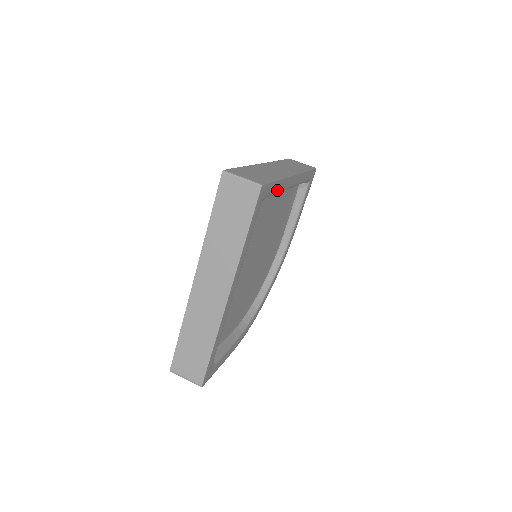
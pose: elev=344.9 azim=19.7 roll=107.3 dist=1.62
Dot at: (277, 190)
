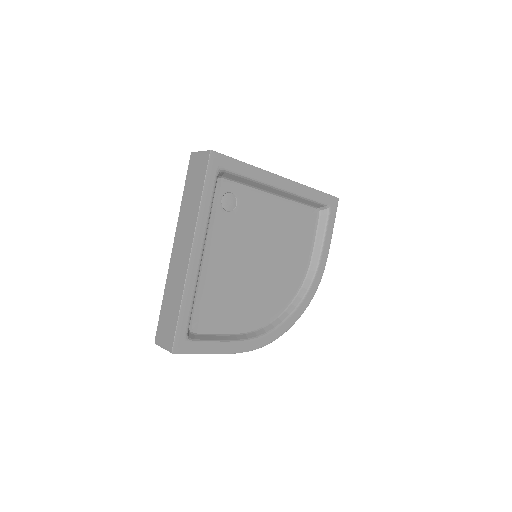
Dot at: (248, 174)
